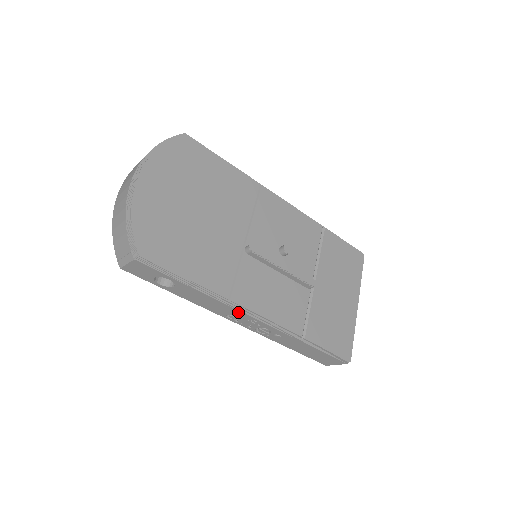
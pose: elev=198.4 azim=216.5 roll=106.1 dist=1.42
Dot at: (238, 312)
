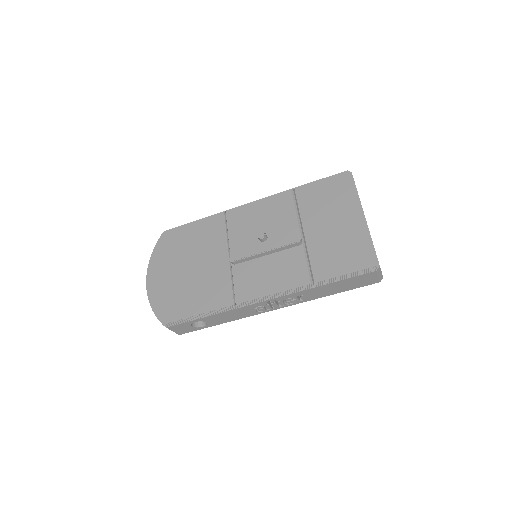
Dot at: (251, 306)
